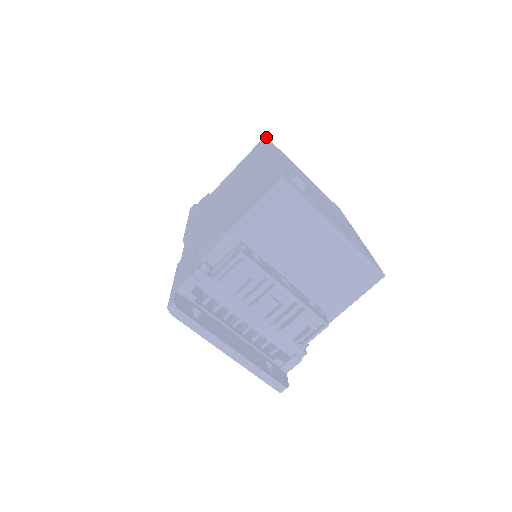
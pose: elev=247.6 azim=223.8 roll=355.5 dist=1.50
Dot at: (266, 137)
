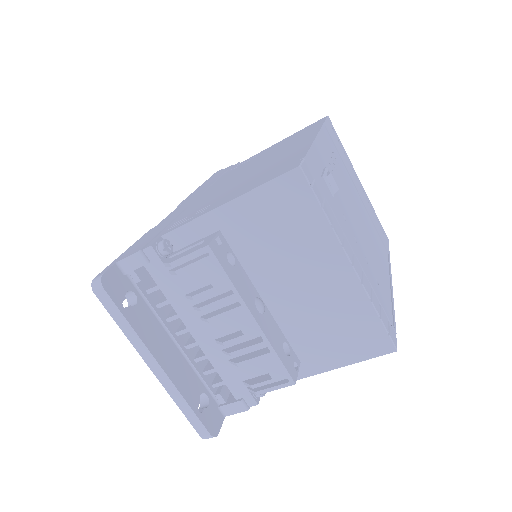
Dot at: (327, 117)
